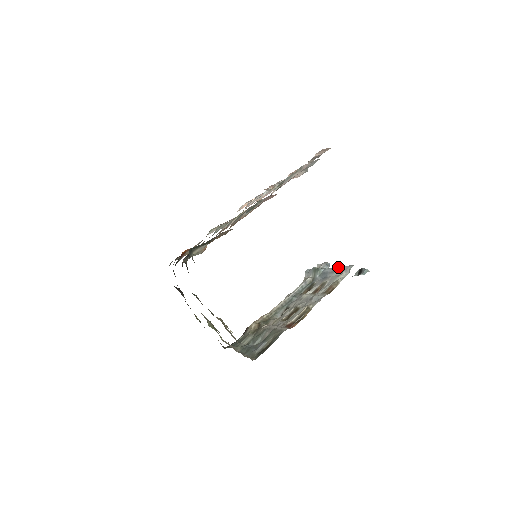
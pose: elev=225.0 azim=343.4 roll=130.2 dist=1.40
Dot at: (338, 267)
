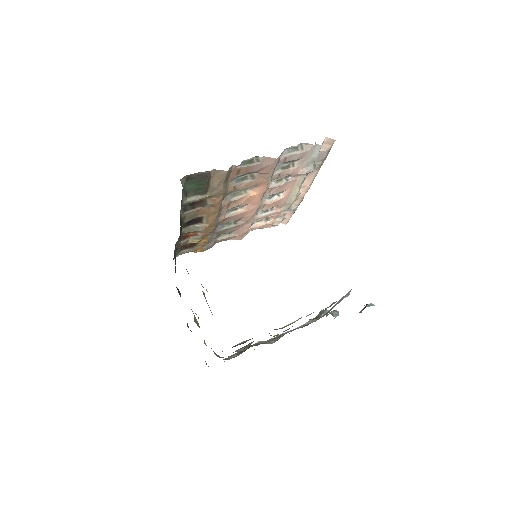
Dot at: (342, 297)
